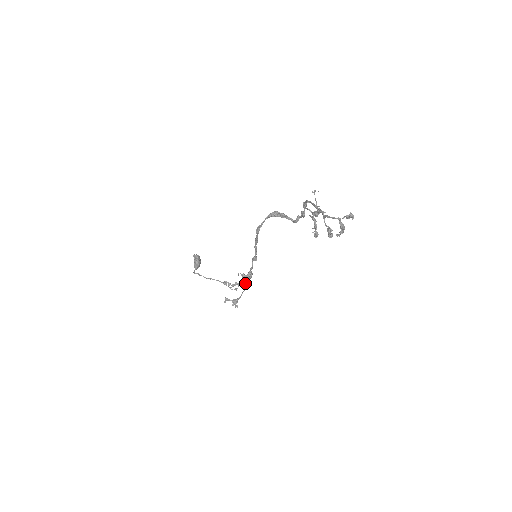
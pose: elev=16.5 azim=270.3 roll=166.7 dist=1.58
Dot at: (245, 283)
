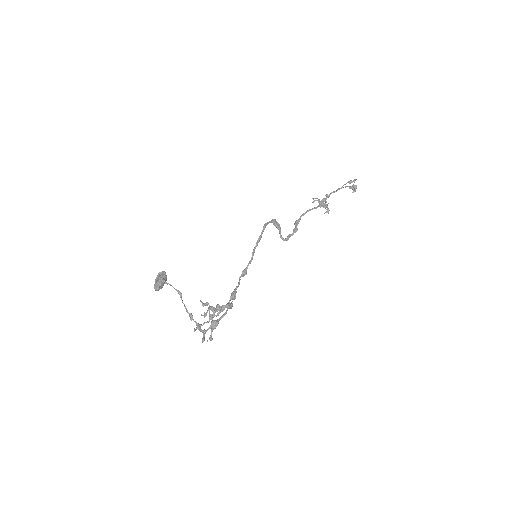
Dot at: occluded
